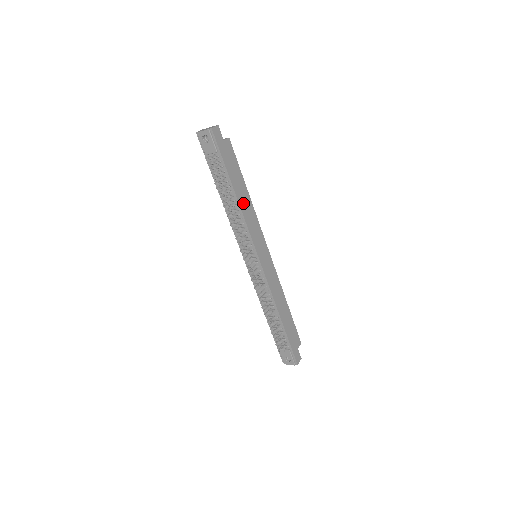
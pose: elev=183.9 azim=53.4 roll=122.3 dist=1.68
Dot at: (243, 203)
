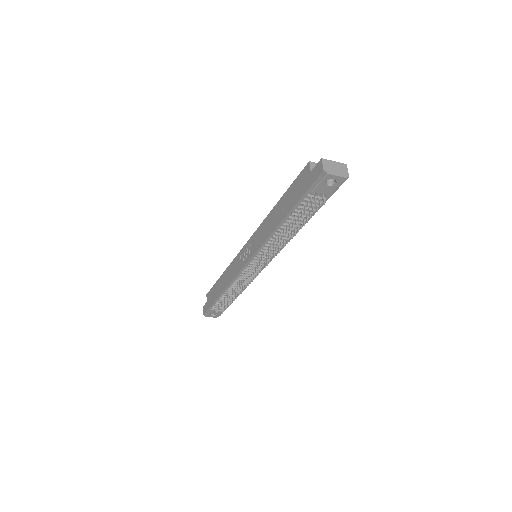
Dot at: occluded
